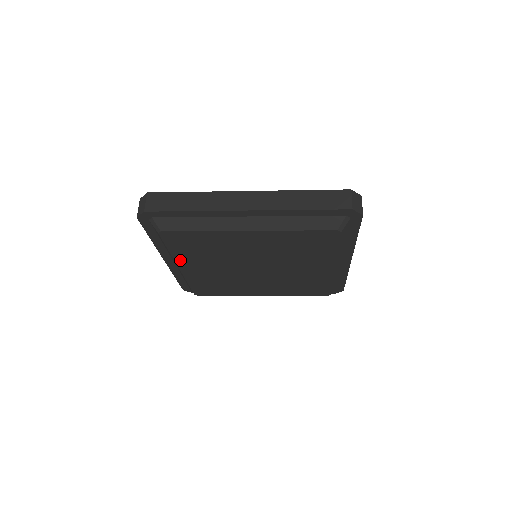
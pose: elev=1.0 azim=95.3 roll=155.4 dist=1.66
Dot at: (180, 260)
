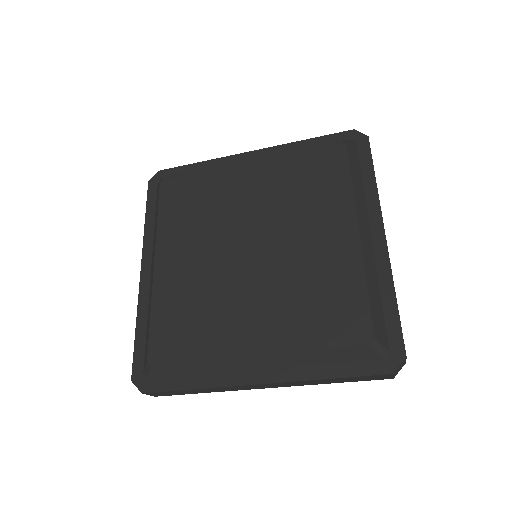
Dot at: (162, 240)
